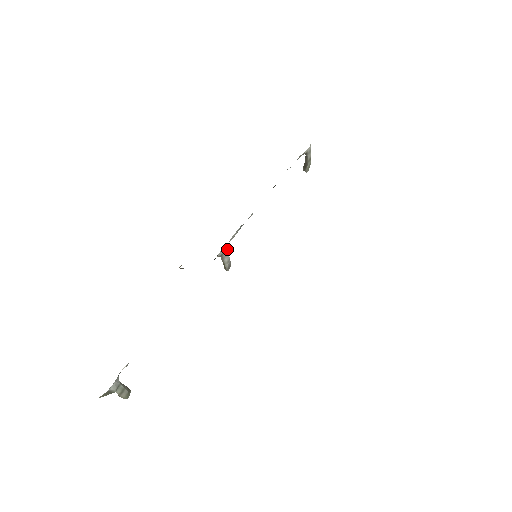
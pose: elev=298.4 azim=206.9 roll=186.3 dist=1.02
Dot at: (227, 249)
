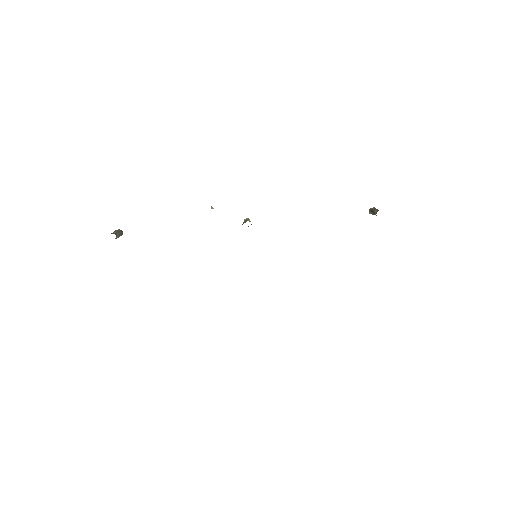
Dot at: (251, 224)
